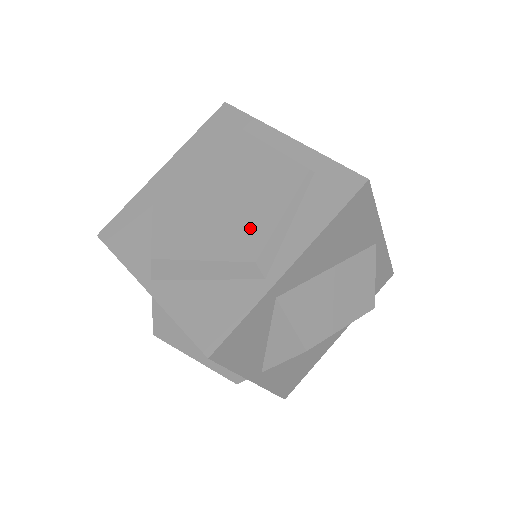
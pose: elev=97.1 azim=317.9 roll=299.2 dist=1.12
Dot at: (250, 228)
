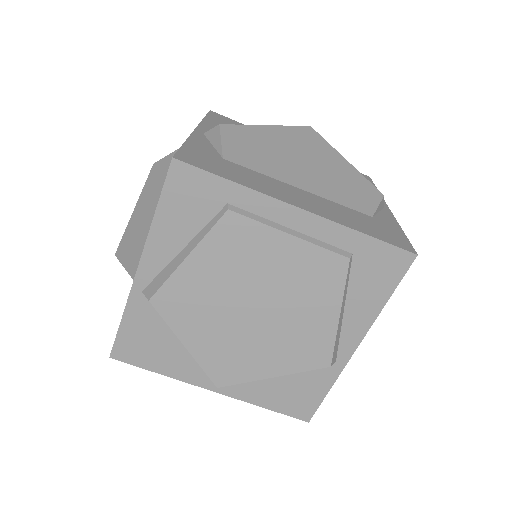
Dot at: (310, 337)
